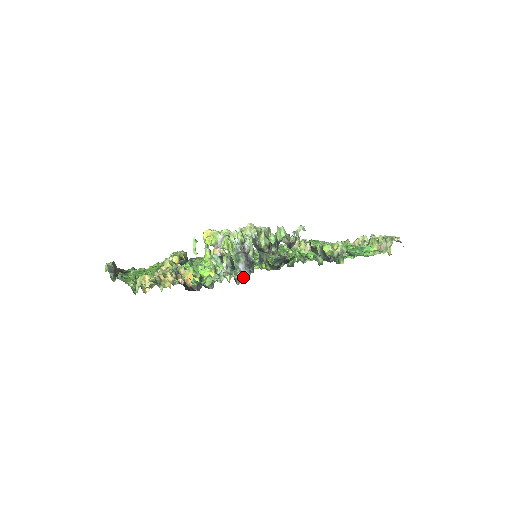
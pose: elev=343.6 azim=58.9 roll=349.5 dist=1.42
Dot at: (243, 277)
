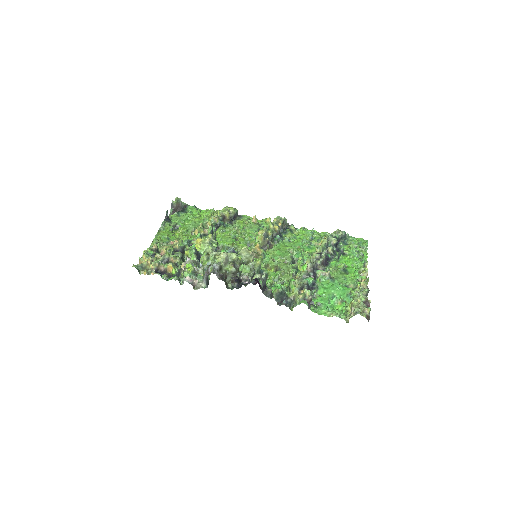
Dot at: (200, 287)
